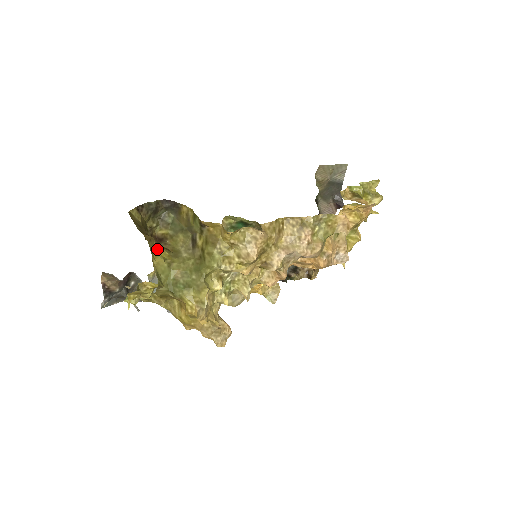
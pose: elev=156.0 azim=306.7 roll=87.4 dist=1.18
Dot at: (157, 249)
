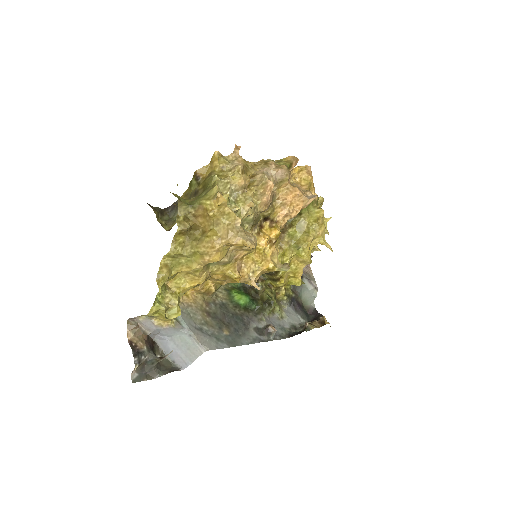
Dot at: occluded
